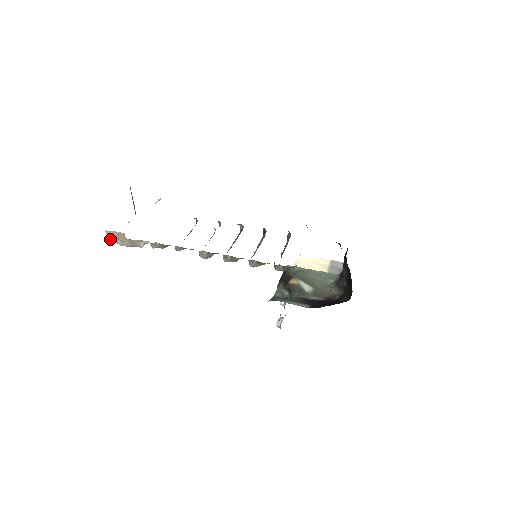
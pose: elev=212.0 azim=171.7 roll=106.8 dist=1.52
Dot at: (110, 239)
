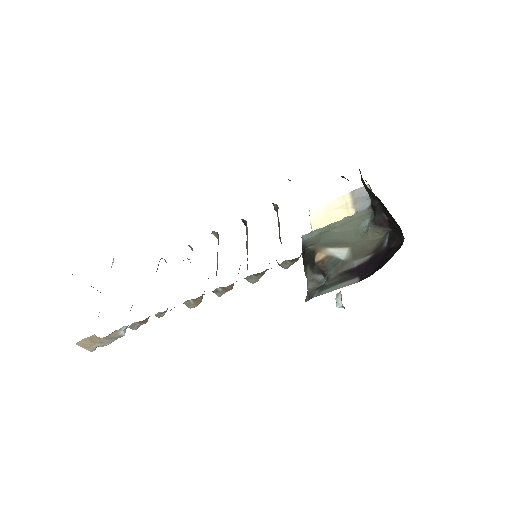
Dot at: (88, 348)
